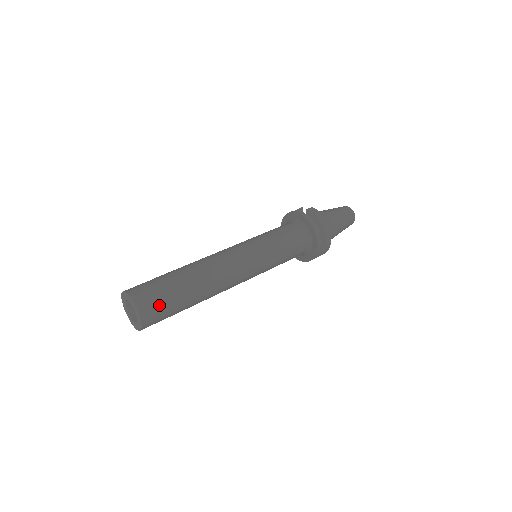
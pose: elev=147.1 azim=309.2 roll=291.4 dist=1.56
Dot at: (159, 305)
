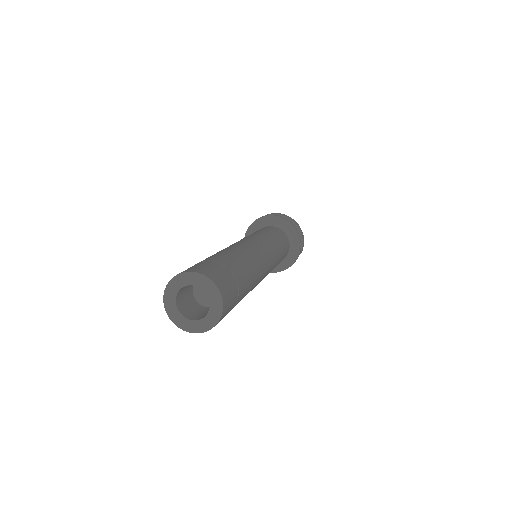
Dot at: (220, 271)
